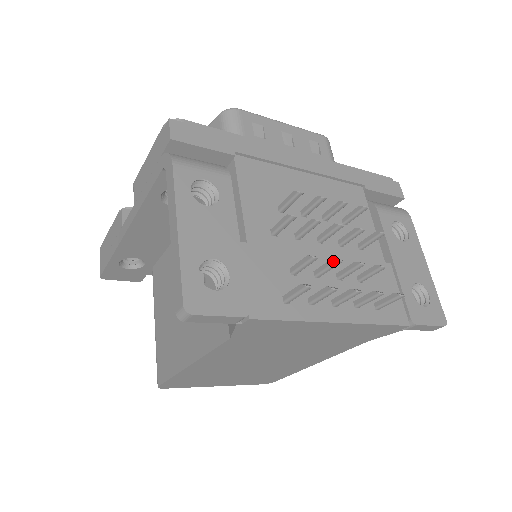
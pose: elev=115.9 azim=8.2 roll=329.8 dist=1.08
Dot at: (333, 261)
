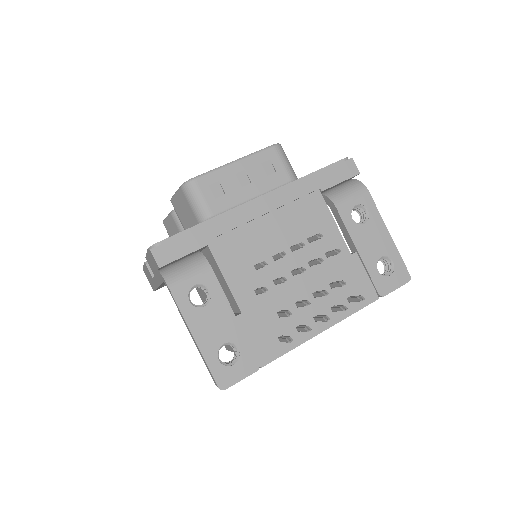
Dot at: (304, 305)
